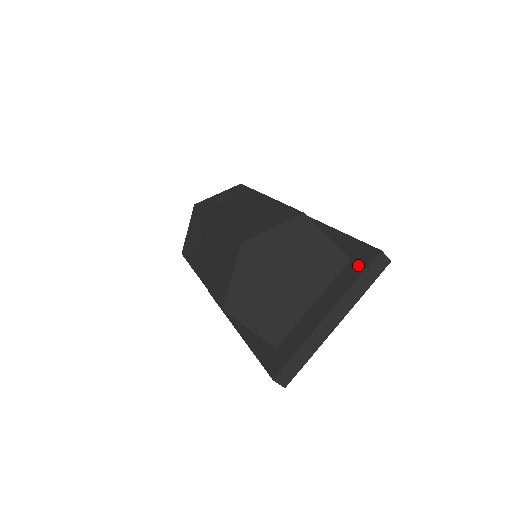
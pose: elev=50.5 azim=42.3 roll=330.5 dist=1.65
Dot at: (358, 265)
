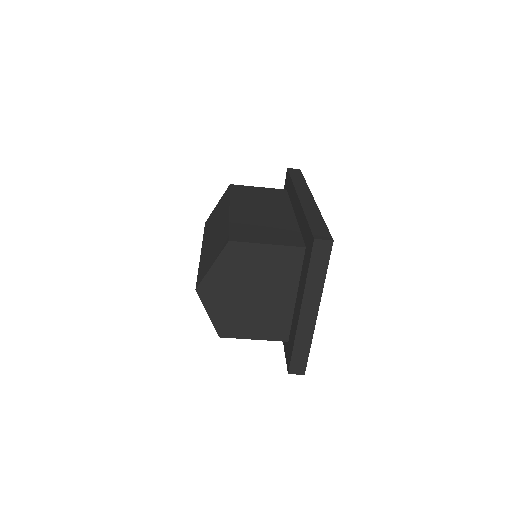
Dot at: (307, 256)
